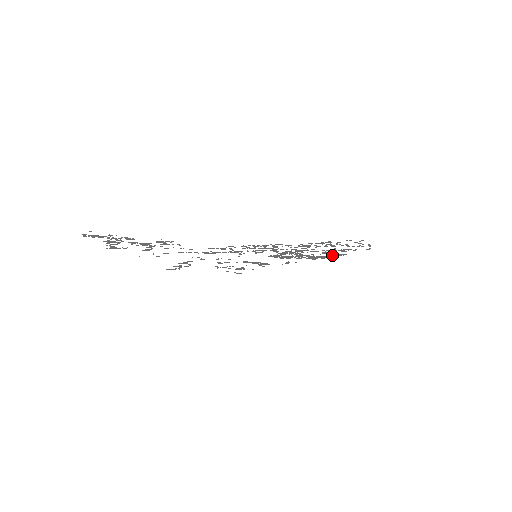
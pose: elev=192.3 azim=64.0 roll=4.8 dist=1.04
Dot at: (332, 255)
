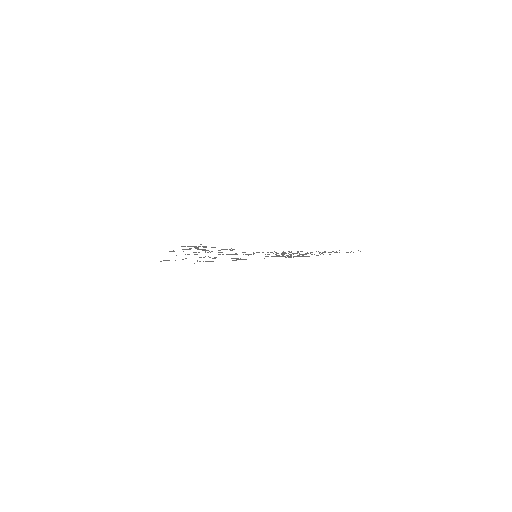
Dot at: occluded
